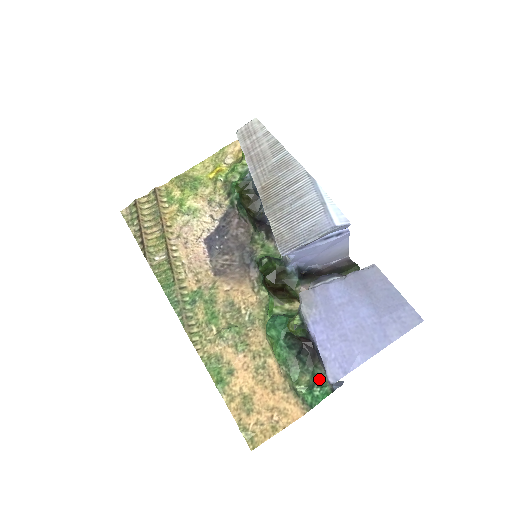
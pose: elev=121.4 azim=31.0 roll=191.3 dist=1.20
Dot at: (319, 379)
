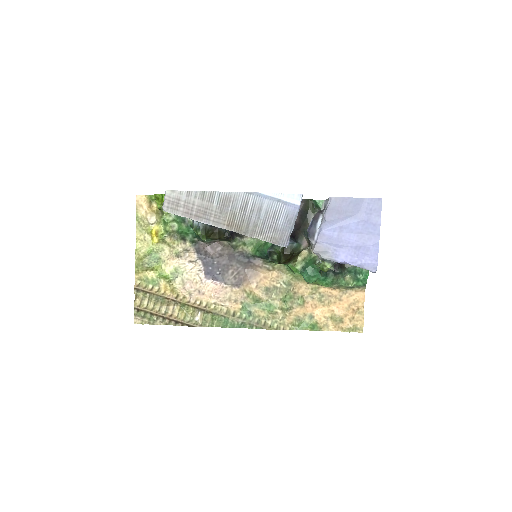
Dot at: (354, 271)
